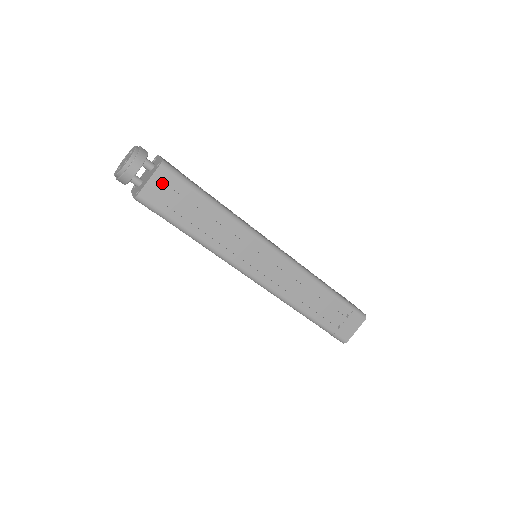
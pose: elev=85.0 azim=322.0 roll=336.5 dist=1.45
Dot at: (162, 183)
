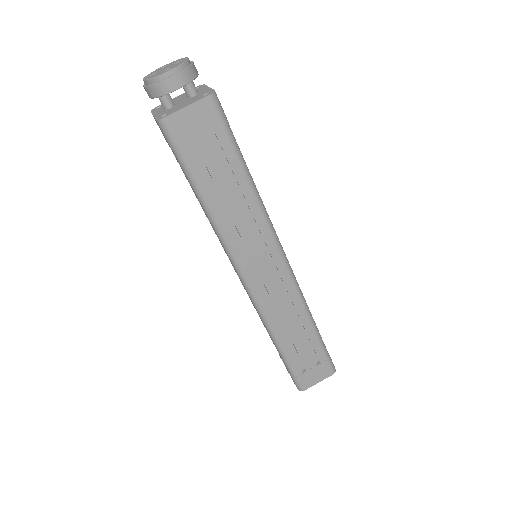
Dot at: (201, 118)
